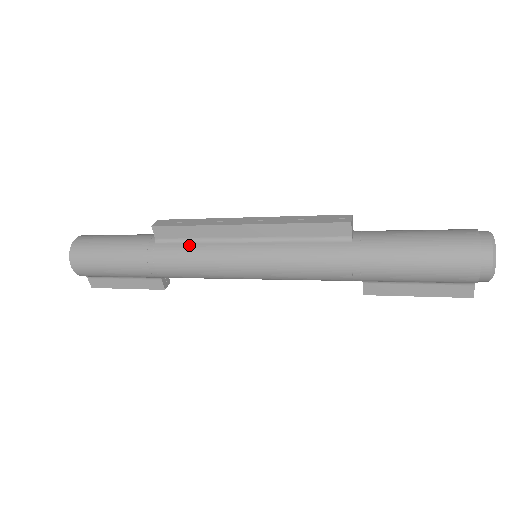
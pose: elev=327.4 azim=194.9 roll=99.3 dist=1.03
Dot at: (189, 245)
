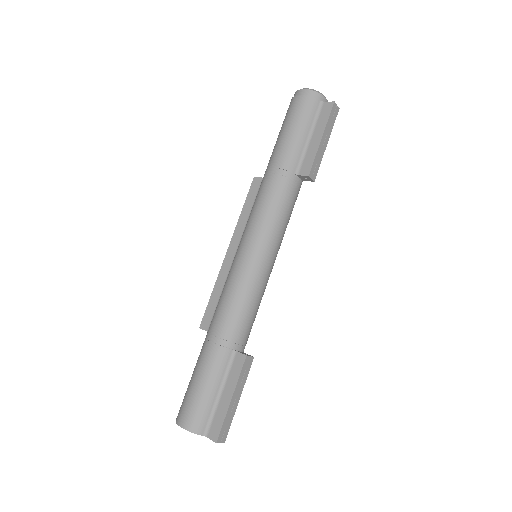
Dot at: occluded
